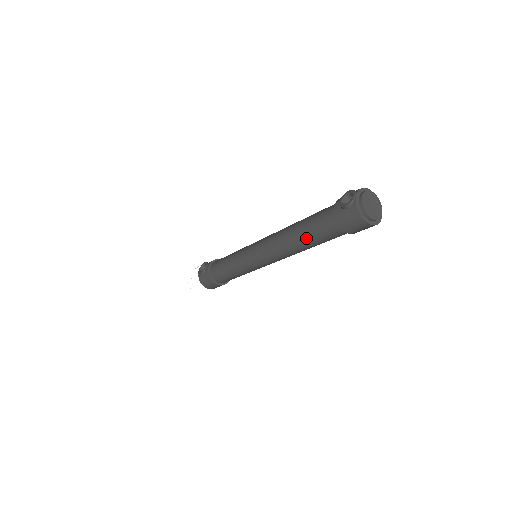
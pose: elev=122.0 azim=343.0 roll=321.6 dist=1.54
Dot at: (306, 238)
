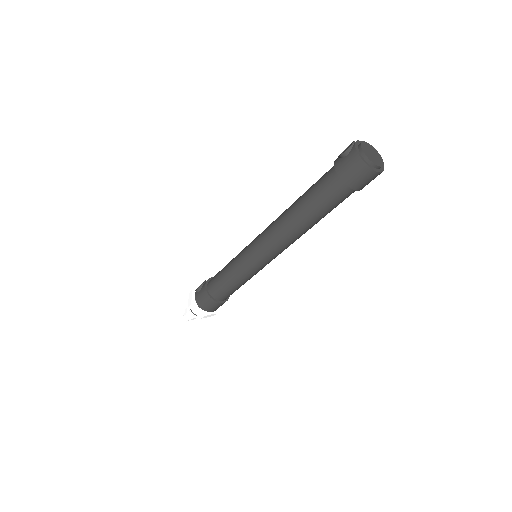
Dot at: (306, 206)
